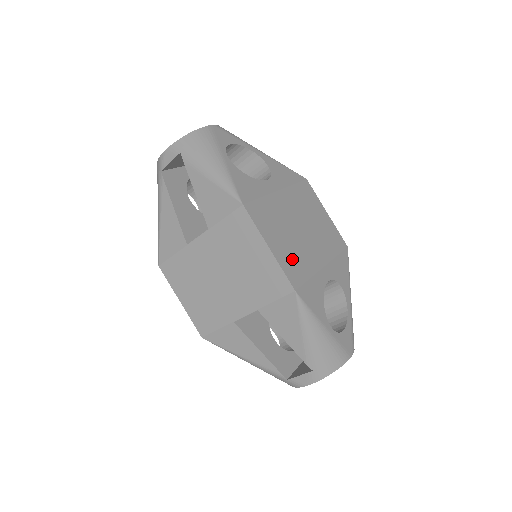
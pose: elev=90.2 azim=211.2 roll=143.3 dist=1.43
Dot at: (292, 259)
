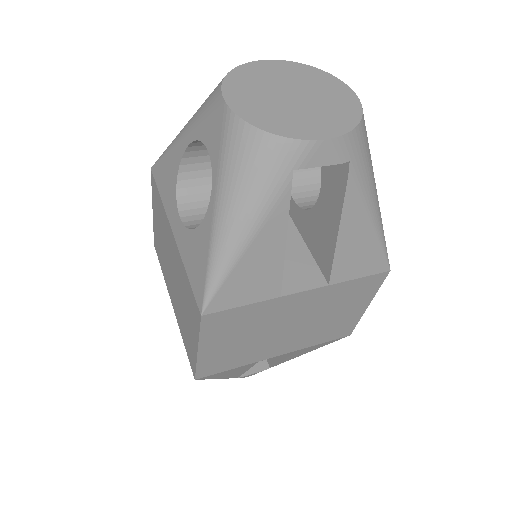
Dot at: occluded
